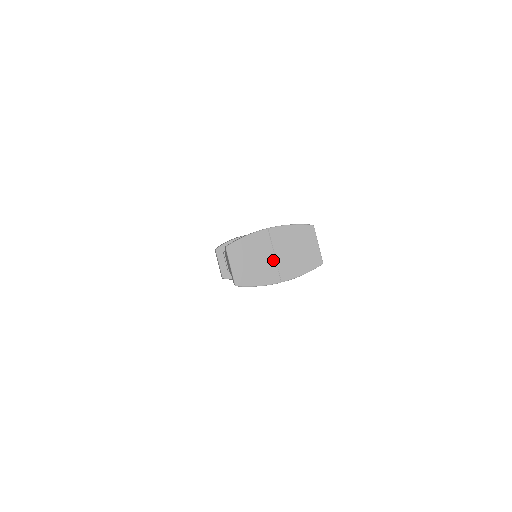
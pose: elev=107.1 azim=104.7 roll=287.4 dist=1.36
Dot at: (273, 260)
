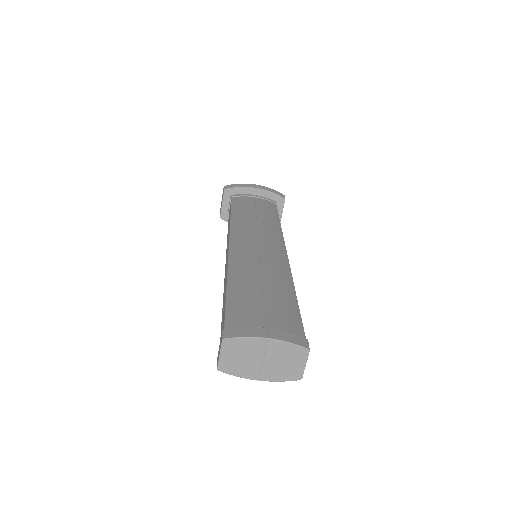
Dot at: (260, 363)
